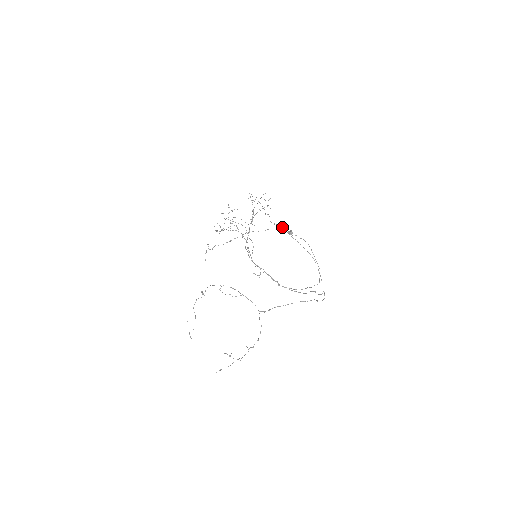
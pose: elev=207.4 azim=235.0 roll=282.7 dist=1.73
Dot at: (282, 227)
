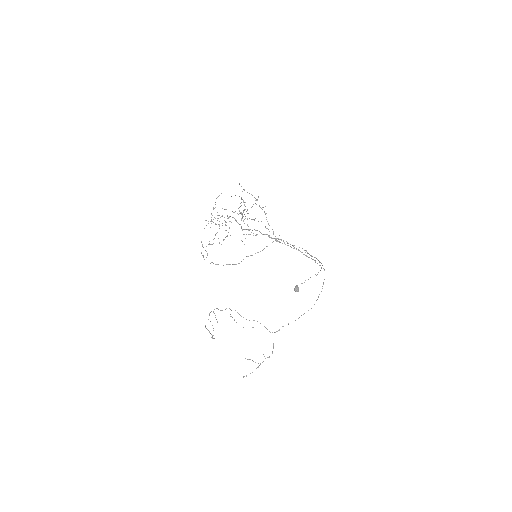
Dot at: (283, 241)
